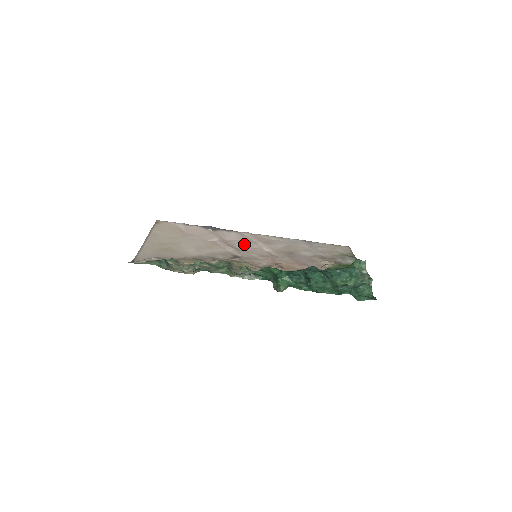
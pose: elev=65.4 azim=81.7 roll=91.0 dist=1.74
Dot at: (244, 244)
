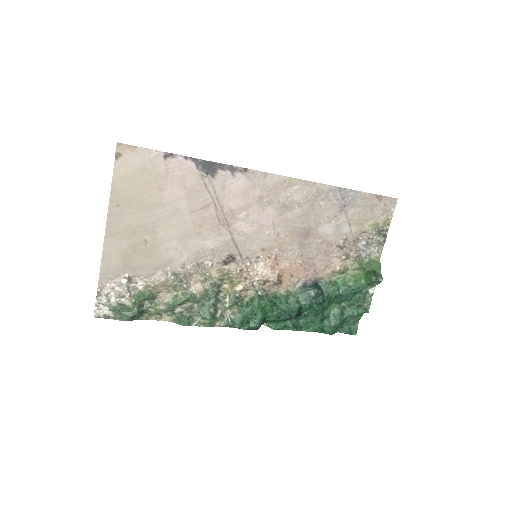
Dot at: (249, 214)
